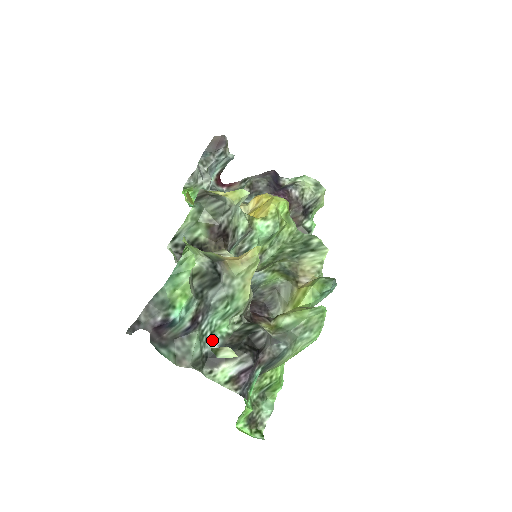
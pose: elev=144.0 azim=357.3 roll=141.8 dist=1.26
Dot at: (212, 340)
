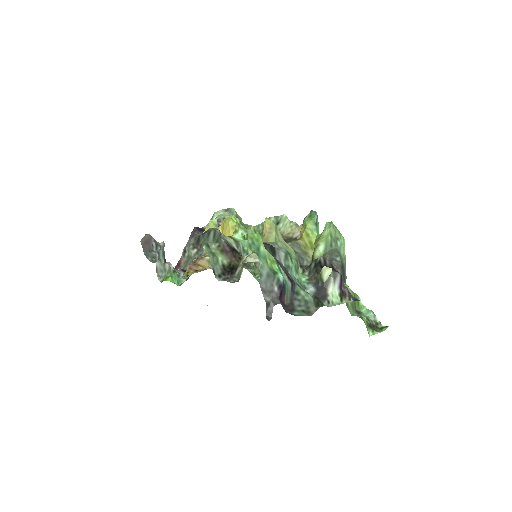
Dot at: (306, 289)
